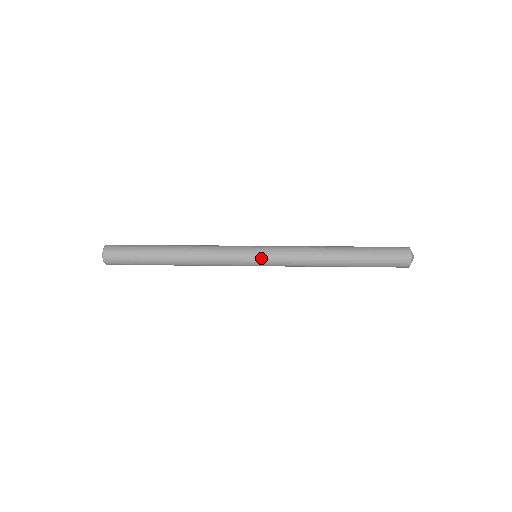
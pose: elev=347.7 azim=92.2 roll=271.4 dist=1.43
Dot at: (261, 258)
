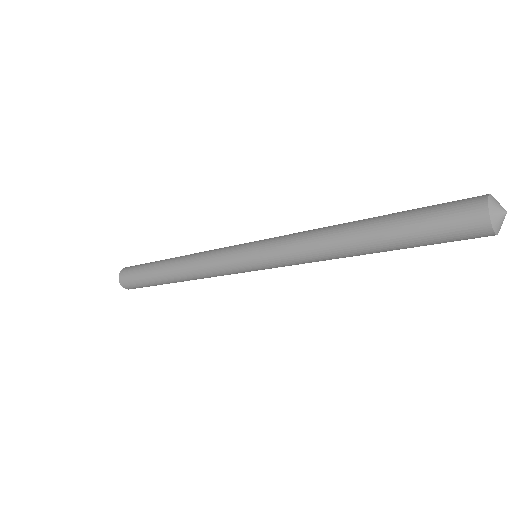
Dot at: (253, 258)
